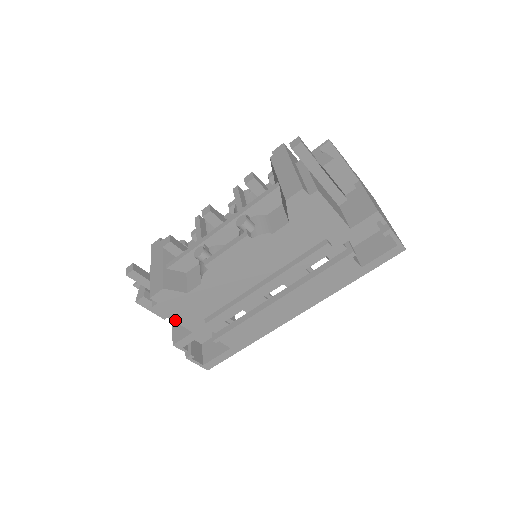
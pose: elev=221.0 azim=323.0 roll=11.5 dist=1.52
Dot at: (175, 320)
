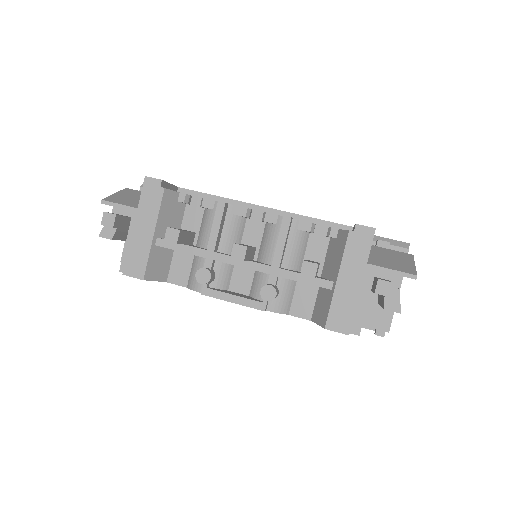
Dot at: occluded
